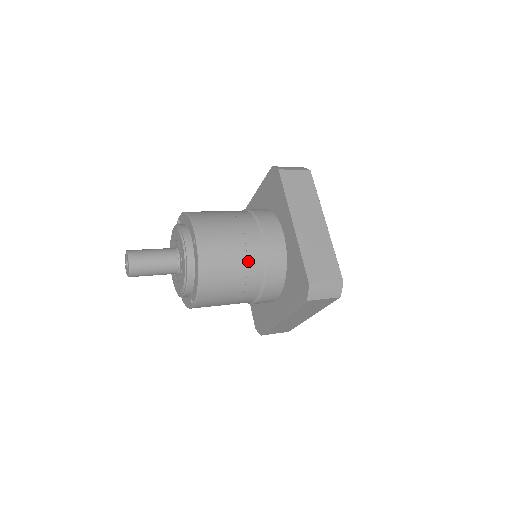
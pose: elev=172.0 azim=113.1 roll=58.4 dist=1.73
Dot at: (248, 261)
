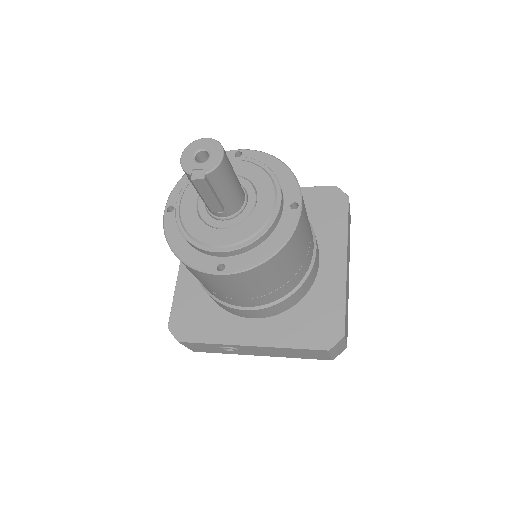
Dot at: occluded
